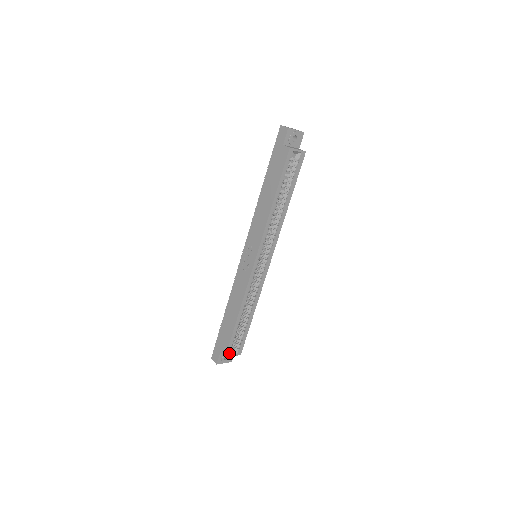
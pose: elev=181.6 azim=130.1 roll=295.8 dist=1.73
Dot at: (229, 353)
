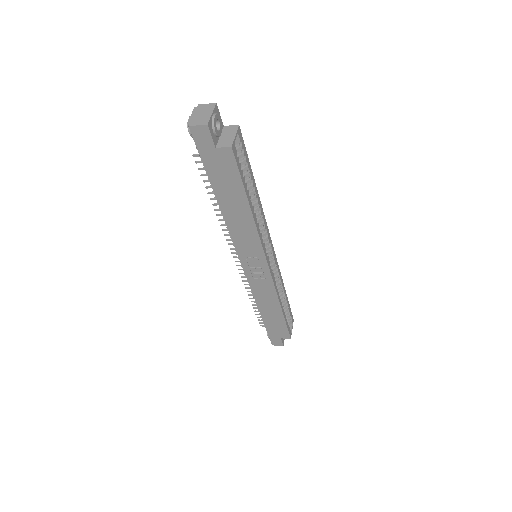
Dot at: (290, 333)
